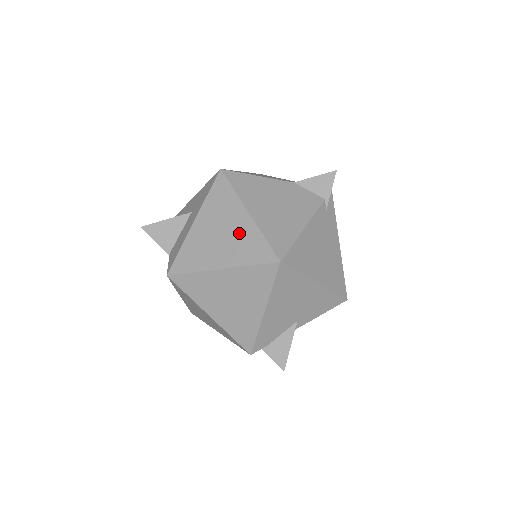
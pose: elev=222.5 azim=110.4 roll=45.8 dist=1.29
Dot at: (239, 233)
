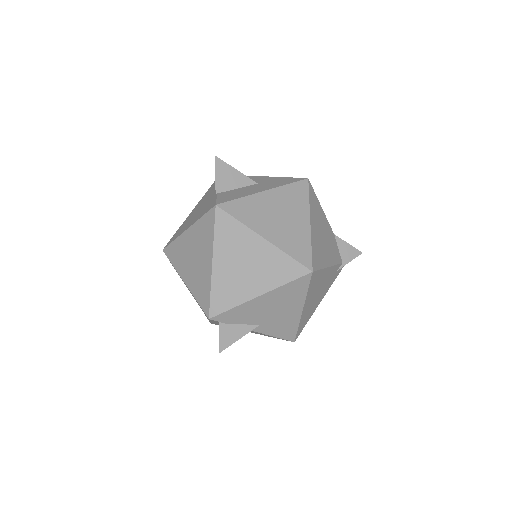
Dot at: (295, 228)
